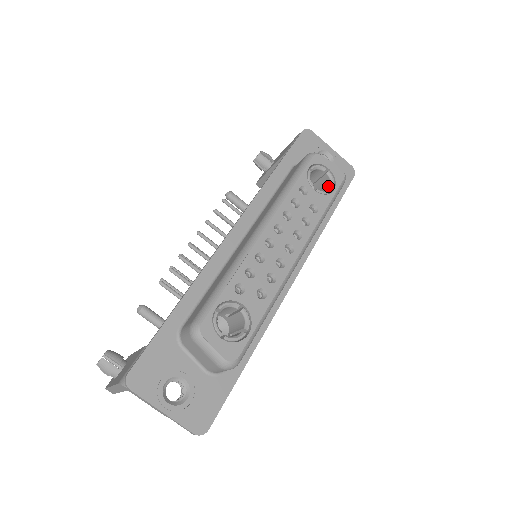
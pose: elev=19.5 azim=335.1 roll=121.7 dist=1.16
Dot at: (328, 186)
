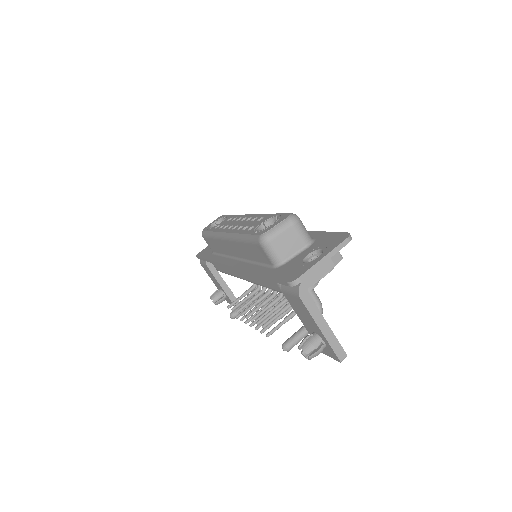
Dot at: occluded
